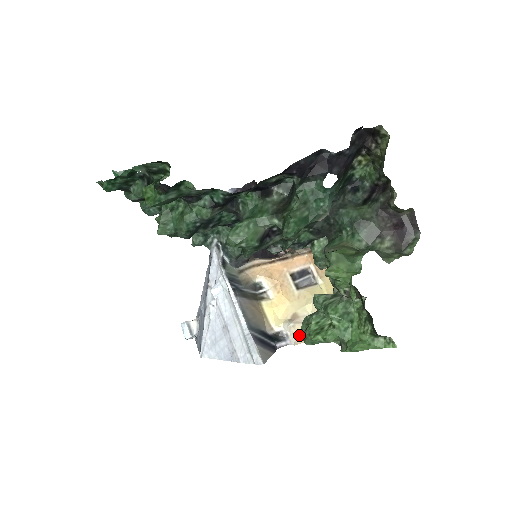
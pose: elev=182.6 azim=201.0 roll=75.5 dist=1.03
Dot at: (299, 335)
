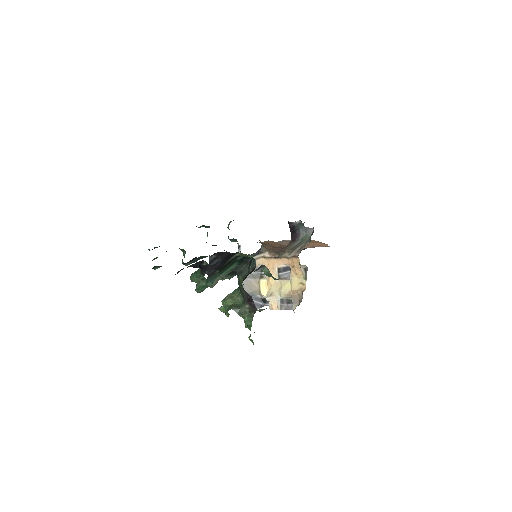
Dot at: (272, 305)
